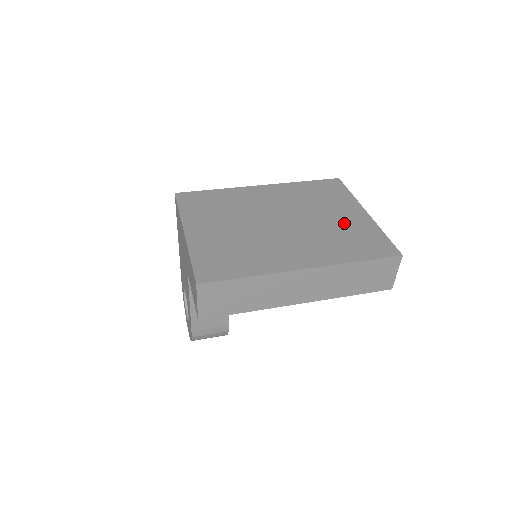
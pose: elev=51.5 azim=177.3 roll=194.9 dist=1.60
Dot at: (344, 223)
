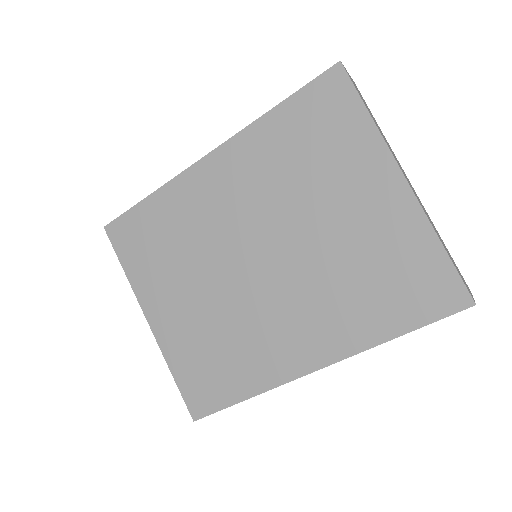
Dot at: (363, 232)
